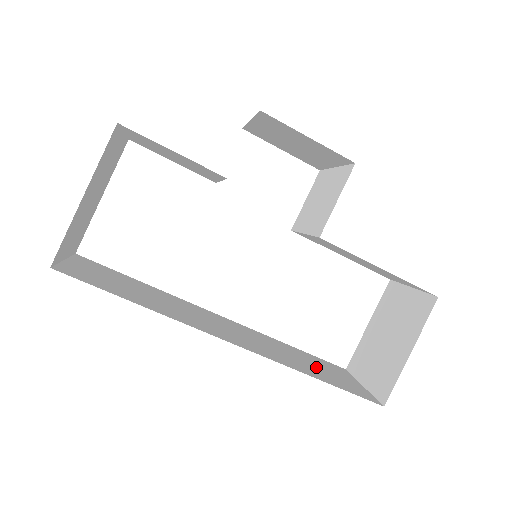
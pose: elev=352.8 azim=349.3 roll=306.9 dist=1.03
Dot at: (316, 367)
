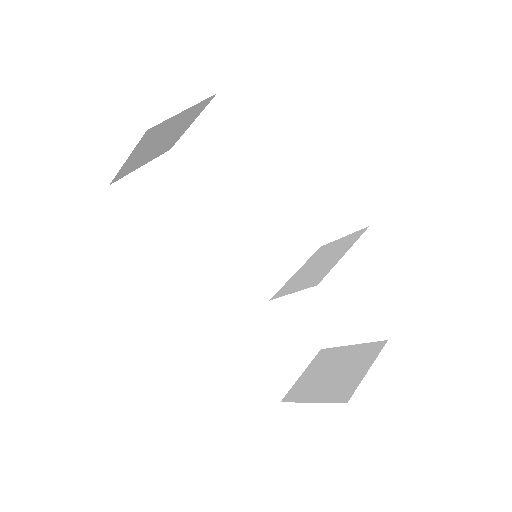
Dot at: (272, 340)
